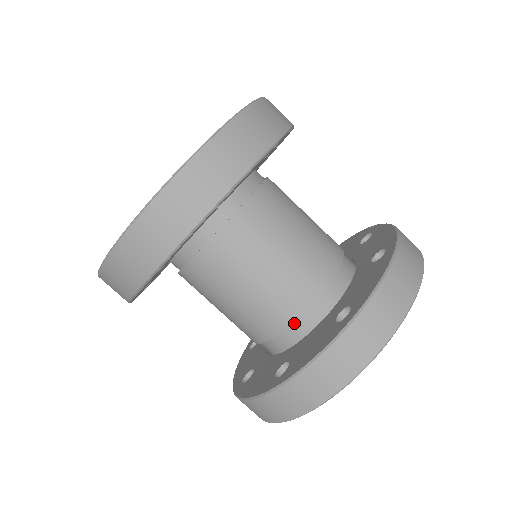
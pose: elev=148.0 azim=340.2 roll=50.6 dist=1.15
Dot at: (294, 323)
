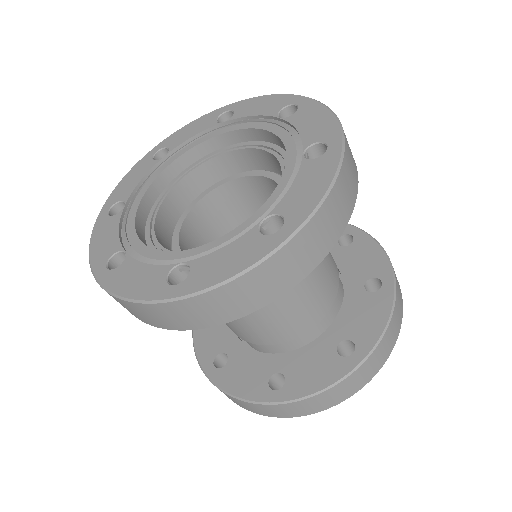
Dot at: occluded
